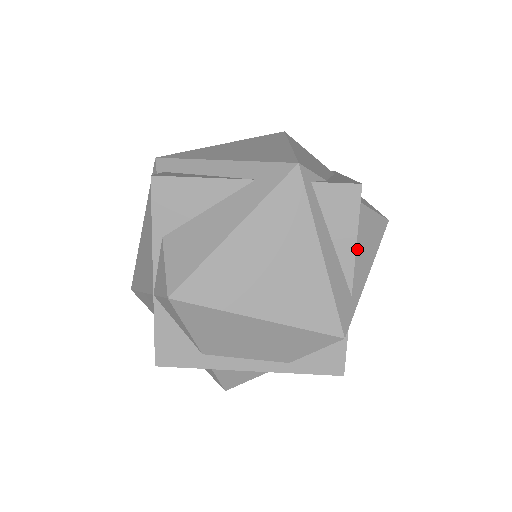
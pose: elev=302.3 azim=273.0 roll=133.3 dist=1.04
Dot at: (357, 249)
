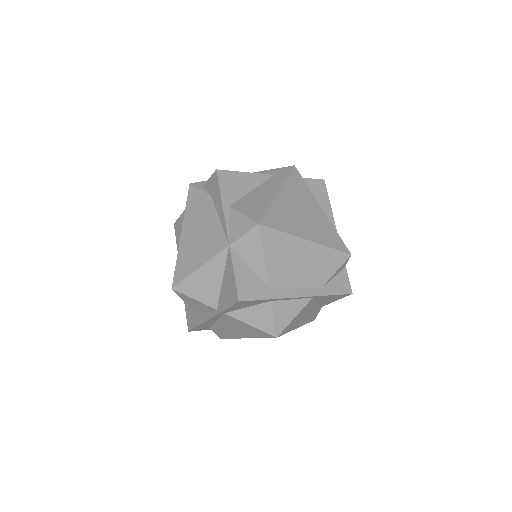
Dot at: occluded
